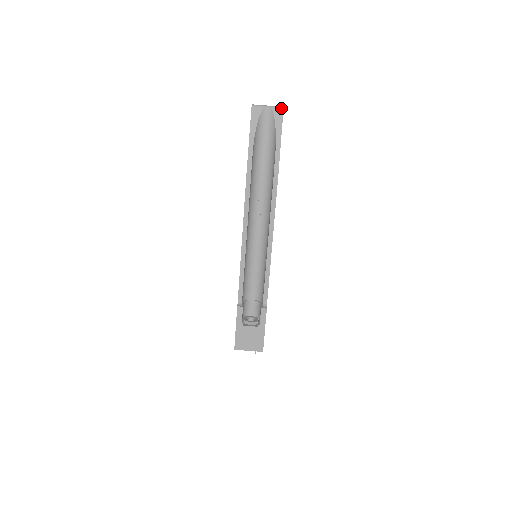
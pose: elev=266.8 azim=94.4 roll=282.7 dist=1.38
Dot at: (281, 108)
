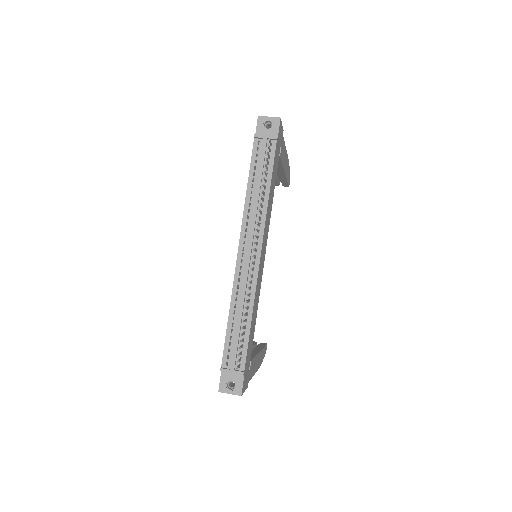
Dot at: occluded
